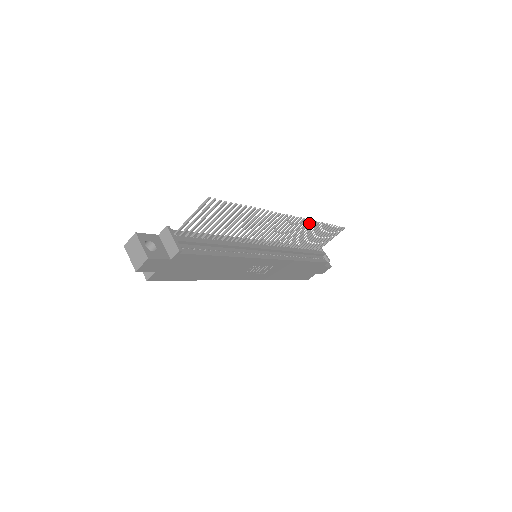
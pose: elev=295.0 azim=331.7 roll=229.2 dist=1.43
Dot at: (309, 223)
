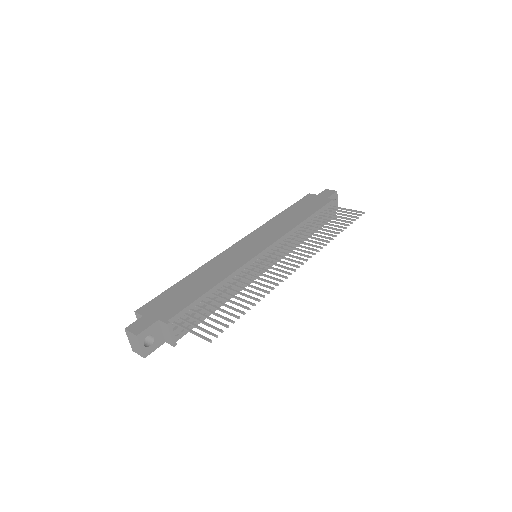
Dot at: (321, 244)
